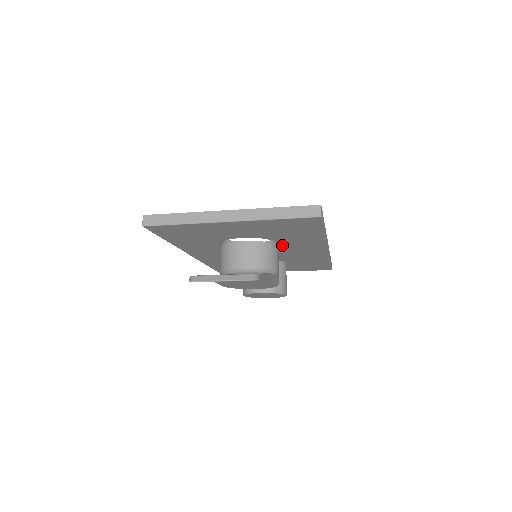
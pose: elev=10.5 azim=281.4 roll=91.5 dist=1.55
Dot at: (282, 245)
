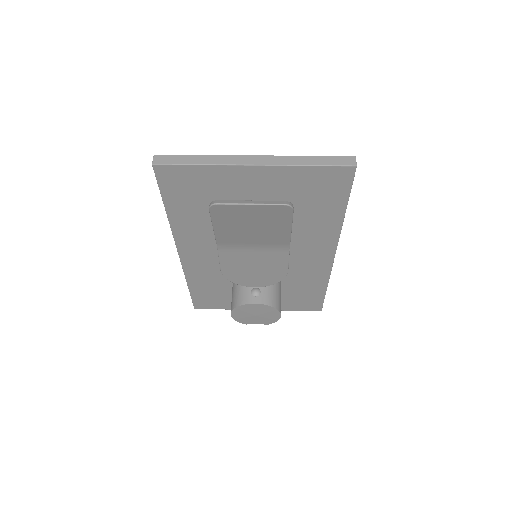
Dot at: (291, 237)
